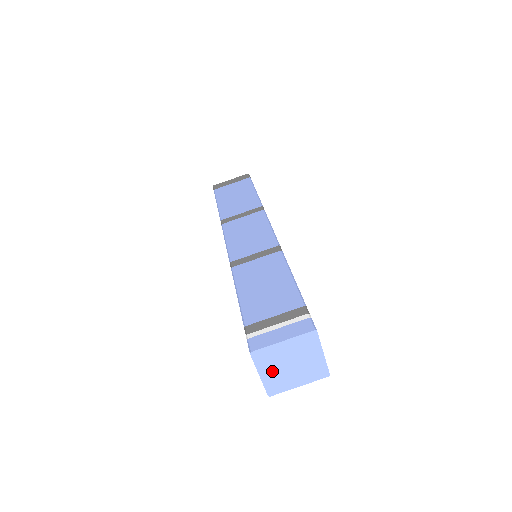
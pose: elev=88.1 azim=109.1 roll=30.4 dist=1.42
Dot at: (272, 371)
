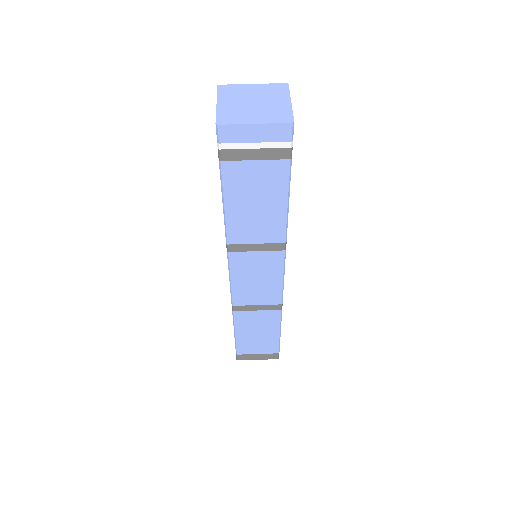
Dot at: (231, 103)
